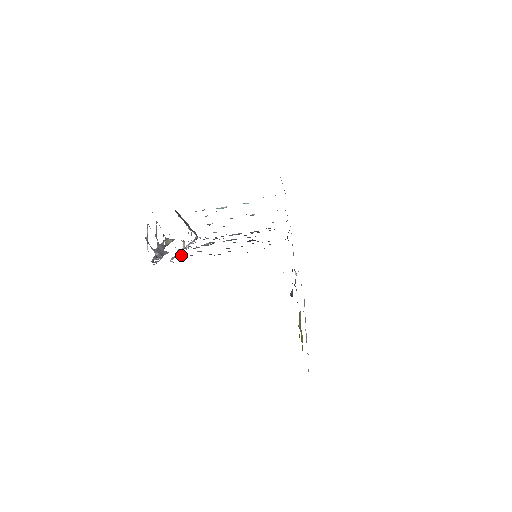
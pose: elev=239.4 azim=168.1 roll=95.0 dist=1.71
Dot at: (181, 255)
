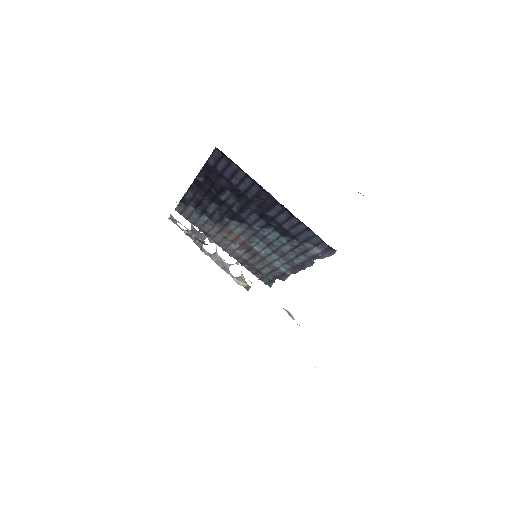
Dot at: (200, 230)
